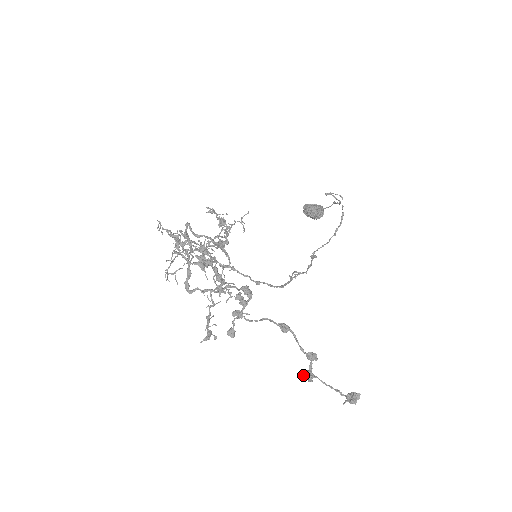
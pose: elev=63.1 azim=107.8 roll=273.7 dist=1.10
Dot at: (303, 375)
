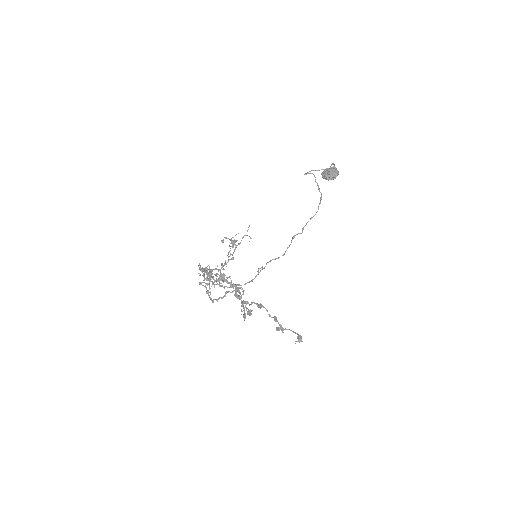
Dot at: (277, 330)
